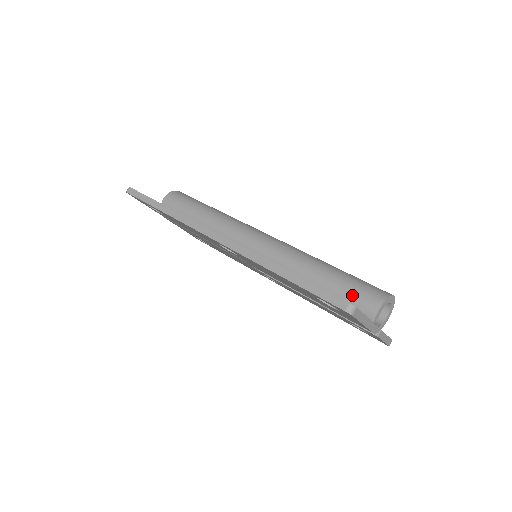
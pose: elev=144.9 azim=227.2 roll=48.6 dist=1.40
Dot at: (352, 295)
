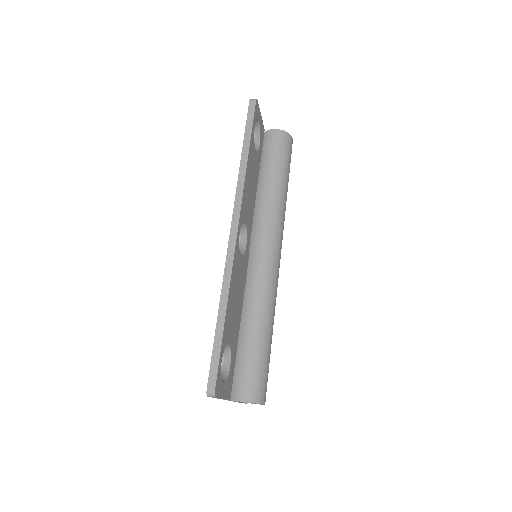
Dot at: (246, 371)
